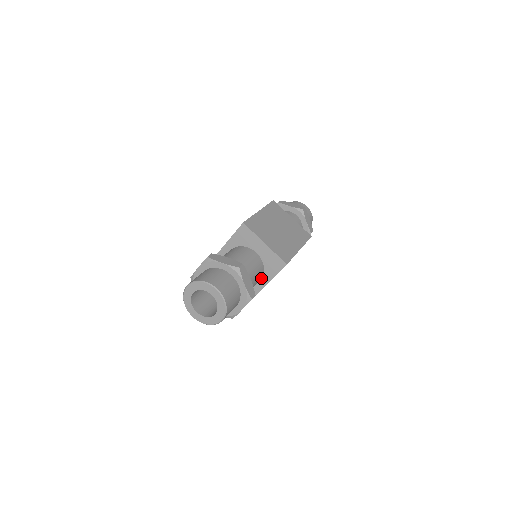
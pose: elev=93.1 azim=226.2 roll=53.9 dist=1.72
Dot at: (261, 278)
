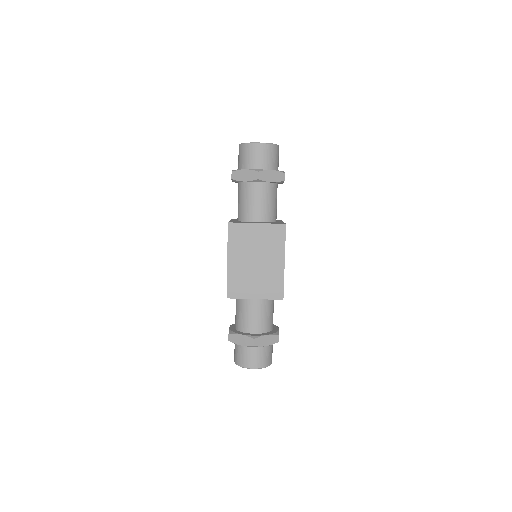
Dot at: occluded
